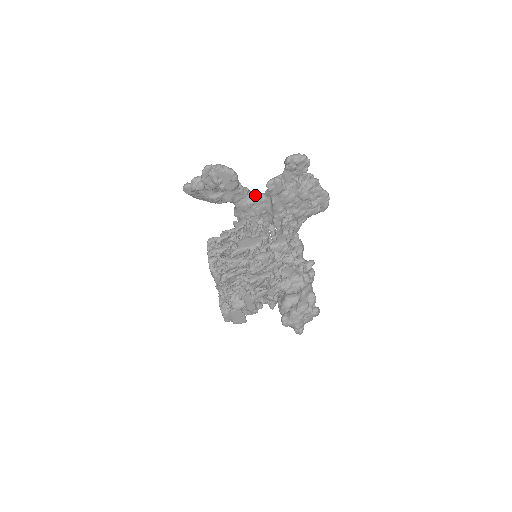
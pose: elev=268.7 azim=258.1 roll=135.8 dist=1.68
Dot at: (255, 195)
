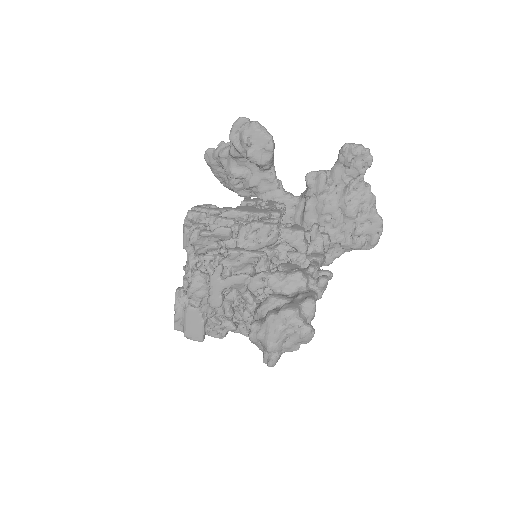
Dot at: (287, 193)
